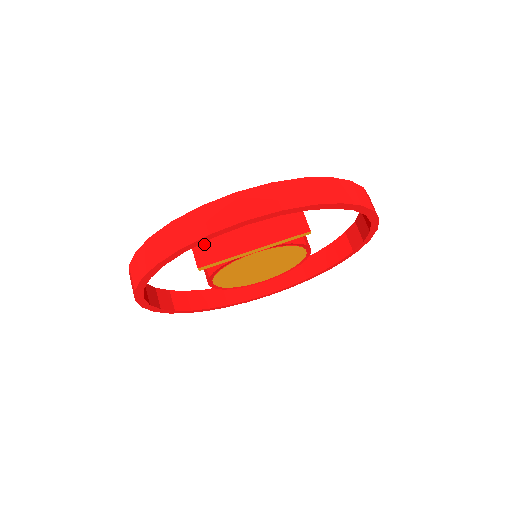
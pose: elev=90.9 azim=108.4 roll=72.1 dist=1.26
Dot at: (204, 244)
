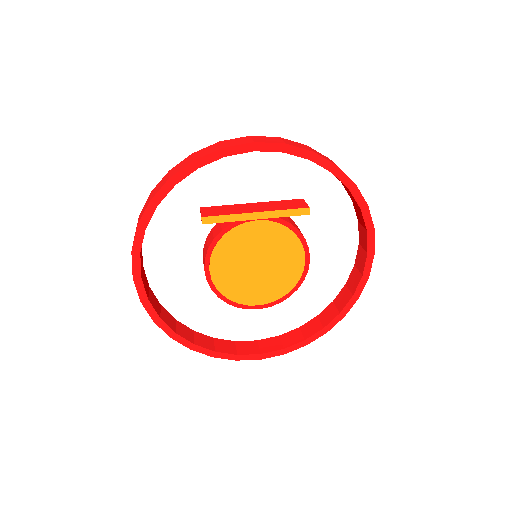
Dot at: (212, 208)
